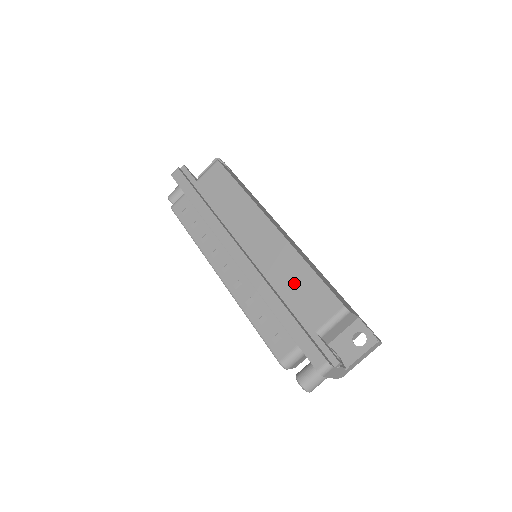
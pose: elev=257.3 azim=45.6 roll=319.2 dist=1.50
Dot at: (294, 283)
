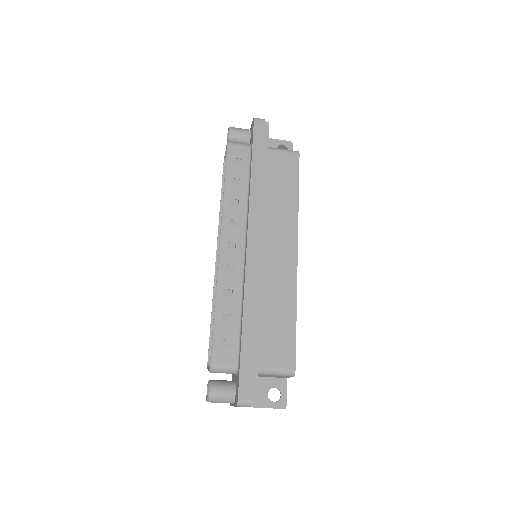
Dot at: (274, 315)
